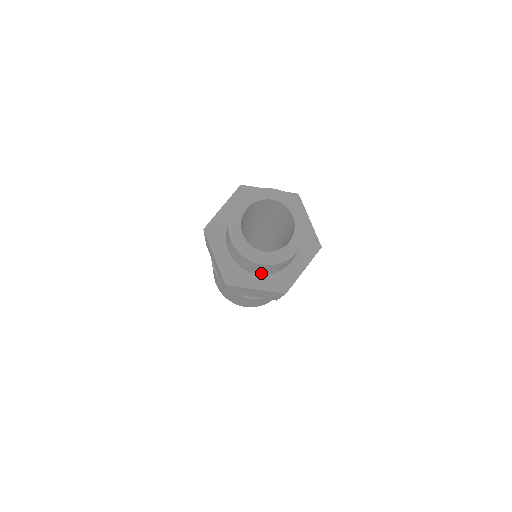
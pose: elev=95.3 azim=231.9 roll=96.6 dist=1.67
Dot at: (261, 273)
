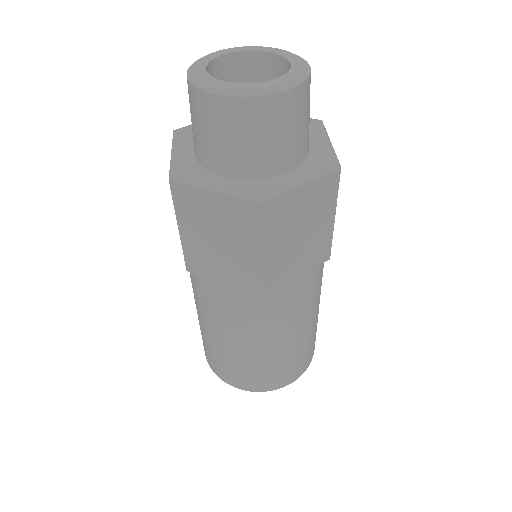
Dot at: (289, 161)
